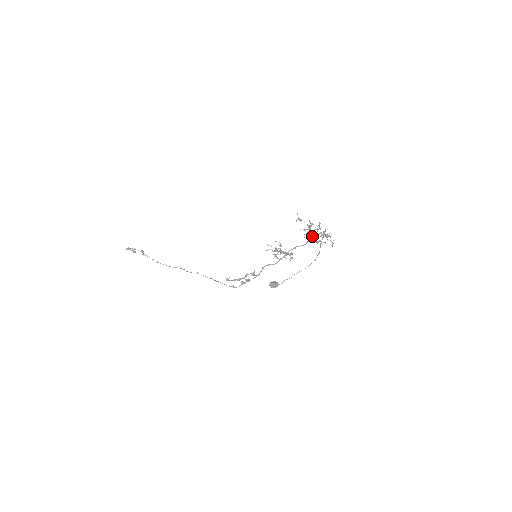
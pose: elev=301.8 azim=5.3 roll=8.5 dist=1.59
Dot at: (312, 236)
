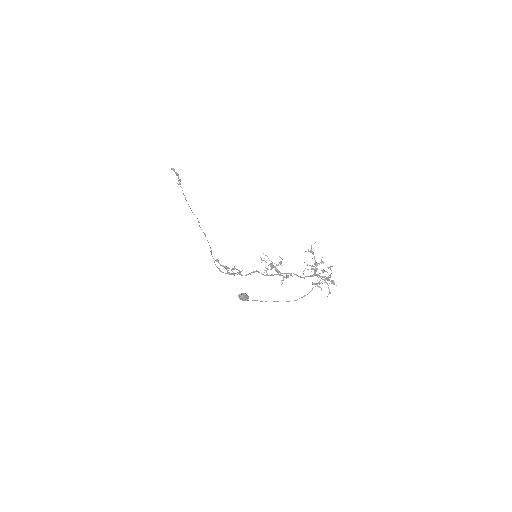
Dot at: (313, 274)
